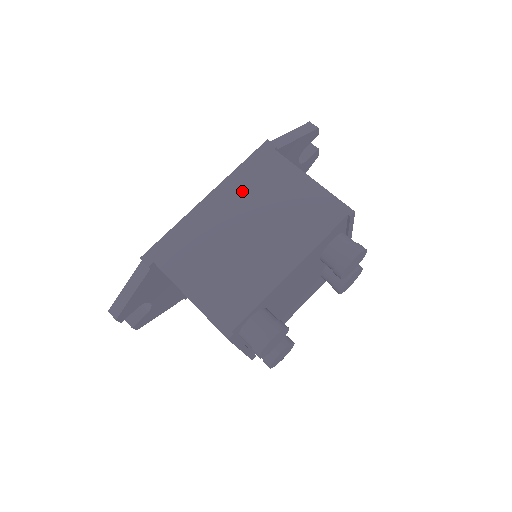
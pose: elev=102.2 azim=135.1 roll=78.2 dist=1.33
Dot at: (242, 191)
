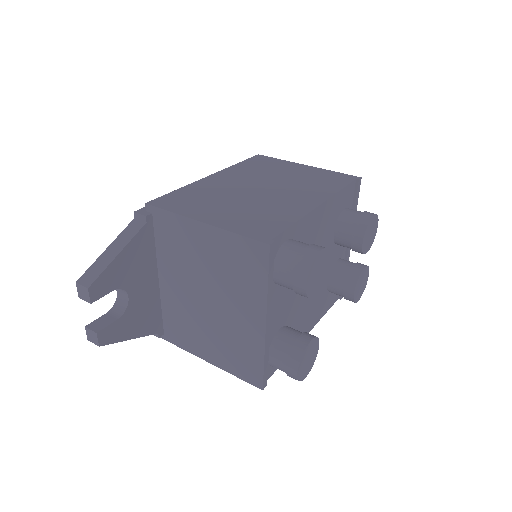
Dot at: (245, 172)
